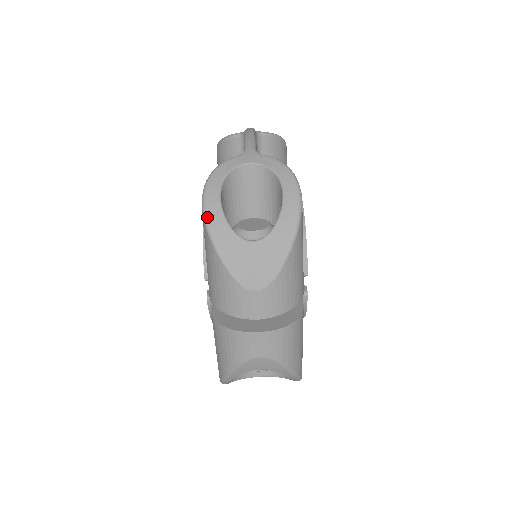
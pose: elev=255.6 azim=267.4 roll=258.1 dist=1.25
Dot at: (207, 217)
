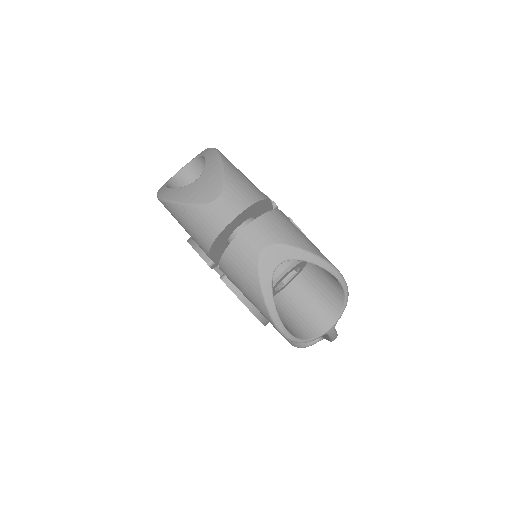
Dot at: (162, 197)
